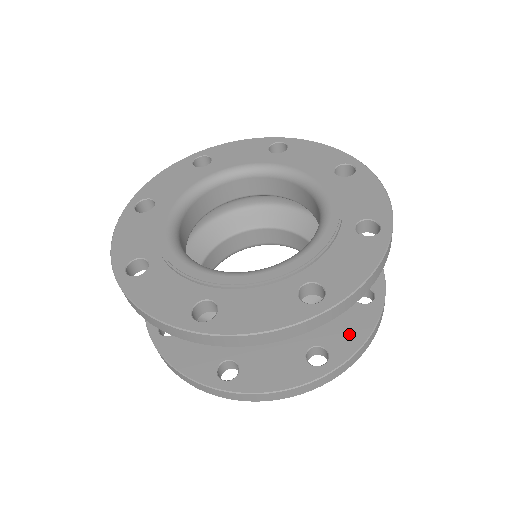
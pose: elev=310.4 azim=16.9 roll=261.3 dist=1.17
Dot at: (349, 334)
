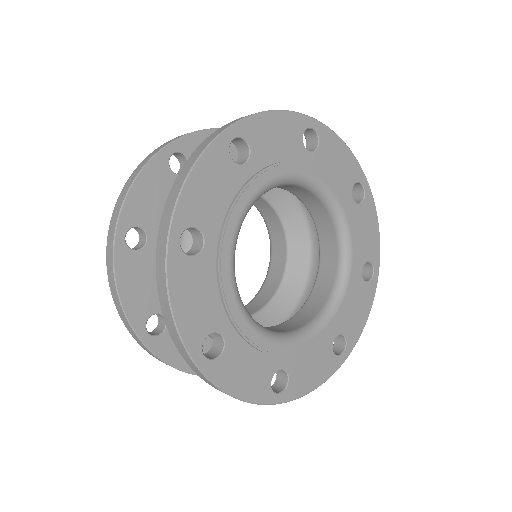
Dot at: occluded
